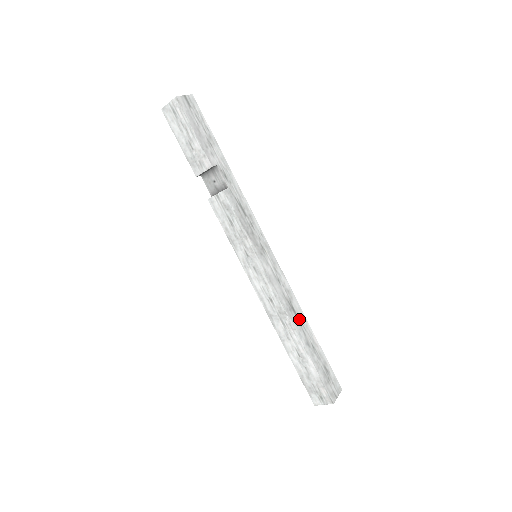
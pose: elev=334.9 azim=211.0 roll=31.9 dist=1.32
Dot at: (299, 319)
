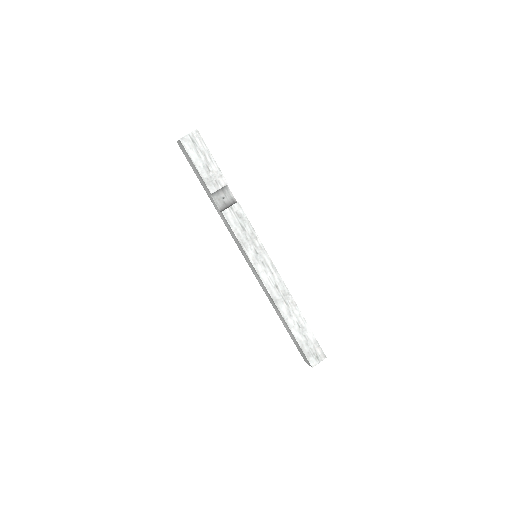
Dot at: occluded
